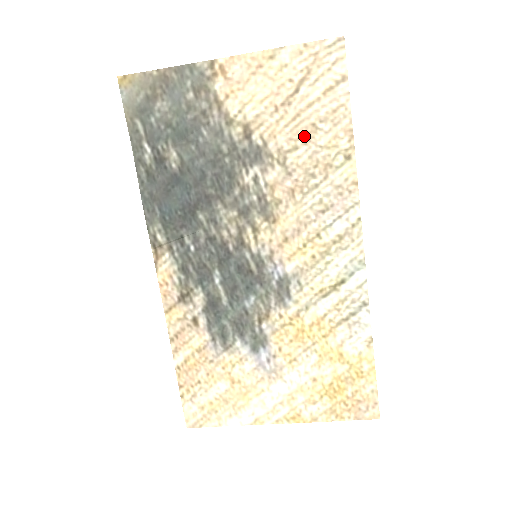
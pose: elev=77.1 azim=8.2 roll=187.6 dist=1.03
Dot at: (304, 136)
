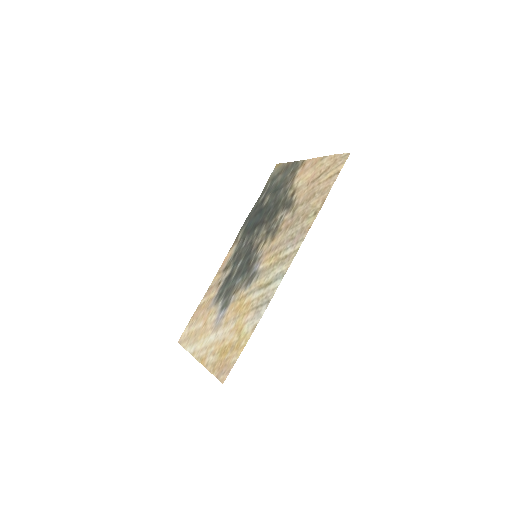
Dot at: (308, 199)
